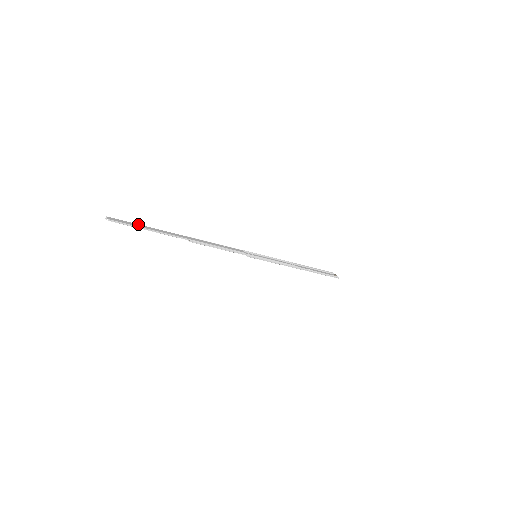
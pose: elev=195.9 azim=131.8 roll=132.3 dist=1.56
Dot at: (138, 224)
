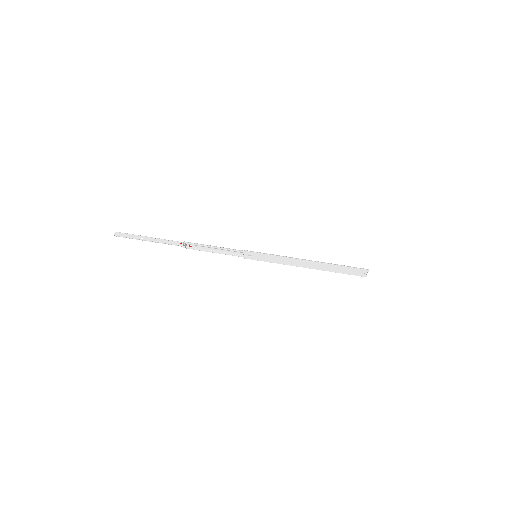
Dot at: (140, 239)
